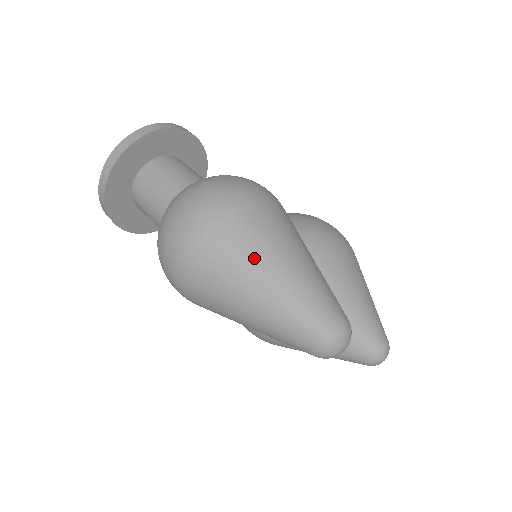
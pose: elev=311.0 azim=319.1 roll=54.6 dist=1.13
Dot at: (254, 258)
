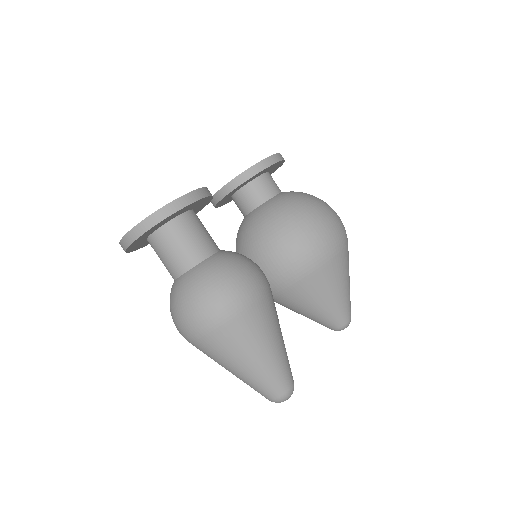
Dot at: (231, 359)
